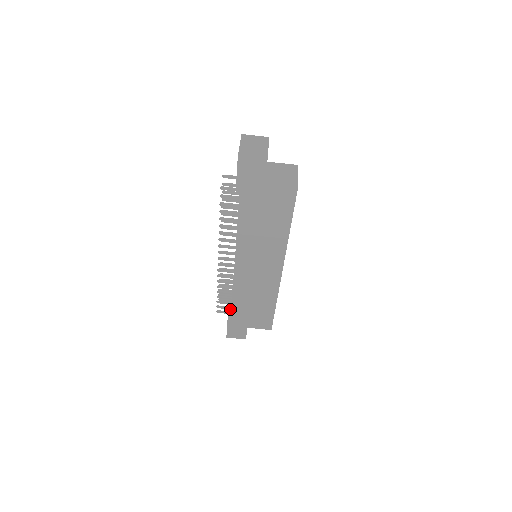
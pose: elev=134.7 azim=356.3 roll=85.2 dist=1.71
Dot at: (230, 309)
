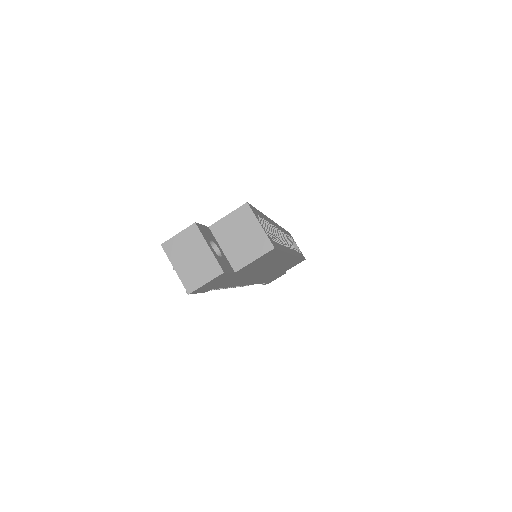
Dot at: occluded
